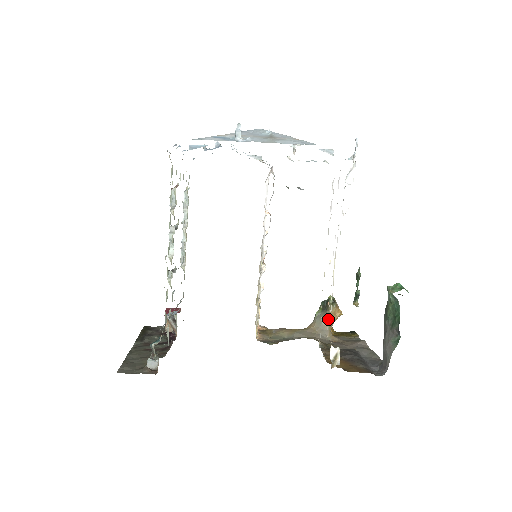
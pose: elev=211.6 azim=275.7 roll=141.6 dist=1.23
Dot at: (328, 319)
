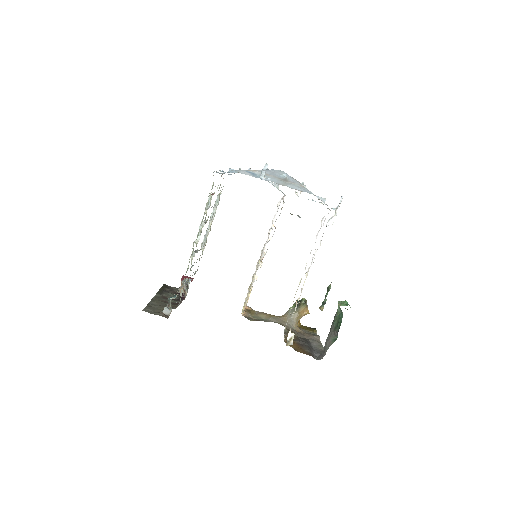
Dot at: (297, 314)
